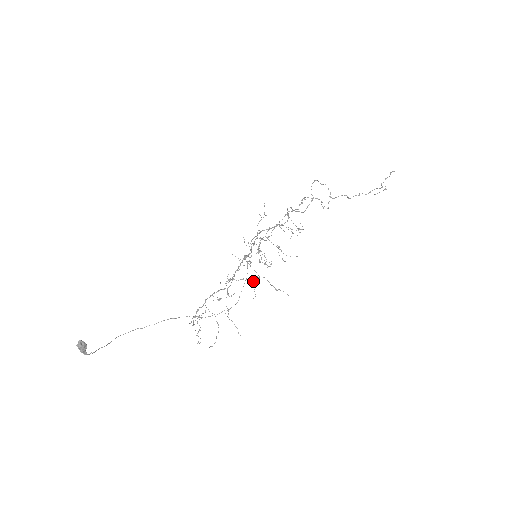
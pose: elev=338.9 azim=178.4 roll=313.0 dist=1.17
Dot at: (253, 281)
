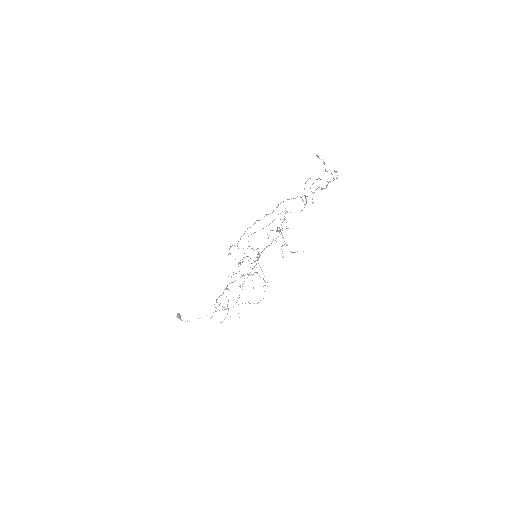
Dot at: occluded
